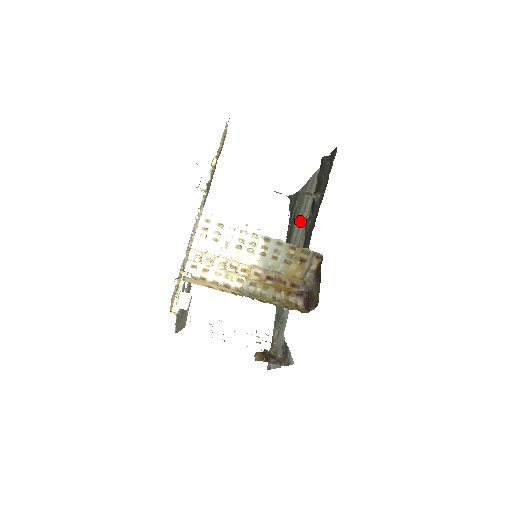
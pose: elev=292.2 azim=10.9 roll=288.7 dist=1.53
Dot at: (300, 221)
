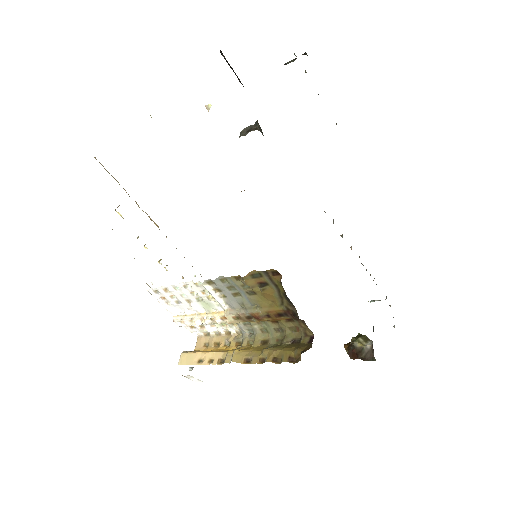
Dot at: occluded
